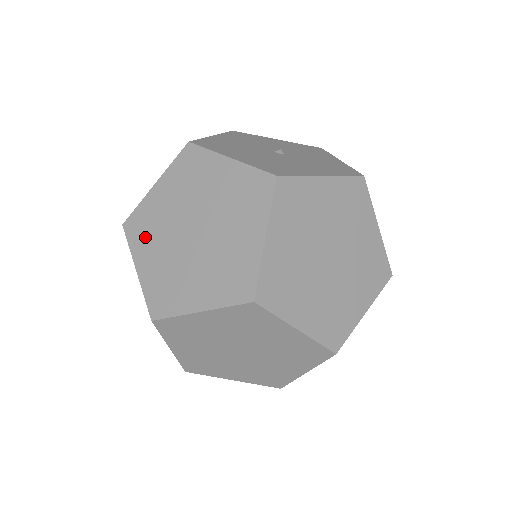
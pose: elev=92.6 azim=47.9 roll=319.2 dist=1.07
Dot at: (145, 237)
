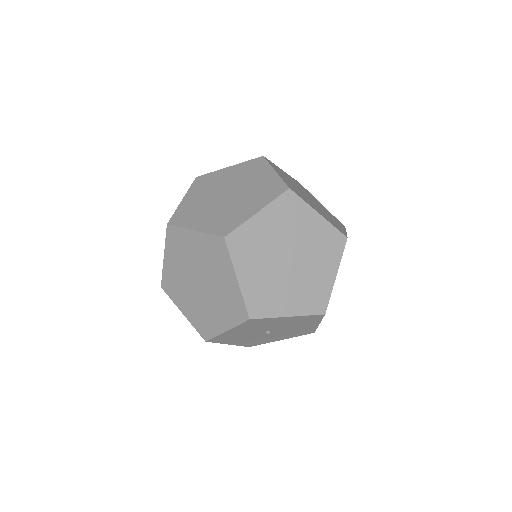
Dot at: (191, 217)
